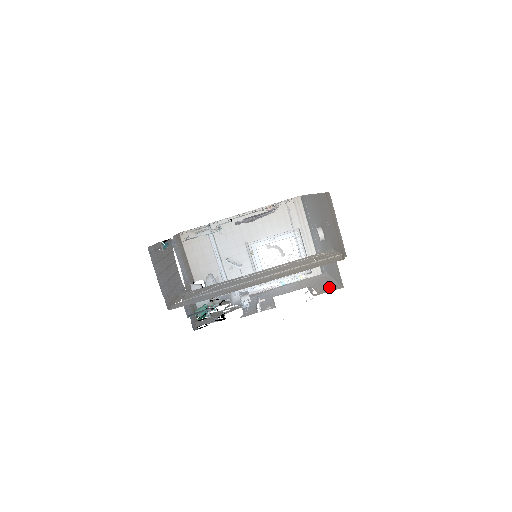
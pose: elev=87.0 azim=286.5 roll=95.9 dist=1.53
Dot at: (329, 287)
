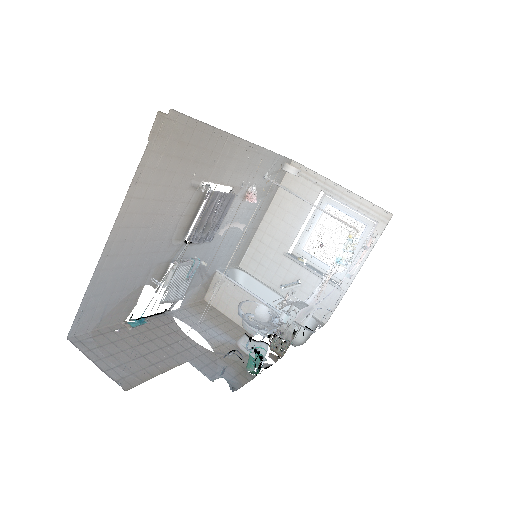
Dot at: occluded
